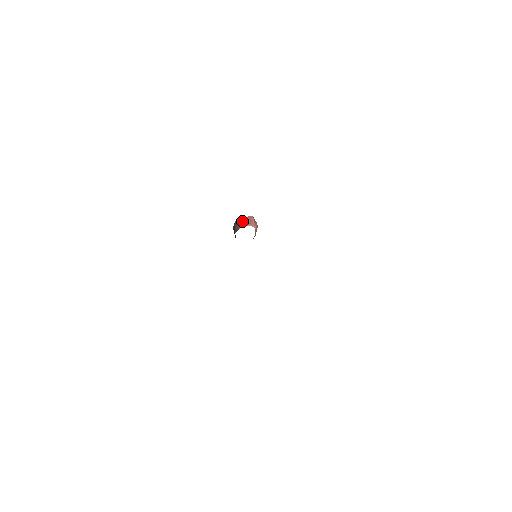
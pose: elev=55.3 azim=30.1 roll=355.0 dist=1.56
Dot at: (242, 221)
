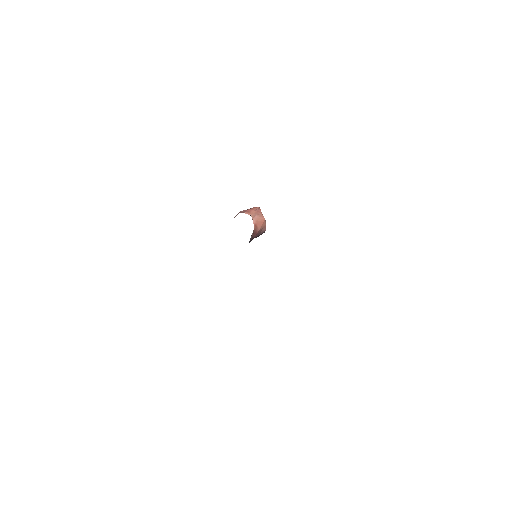
Dot at: (240, 211)
